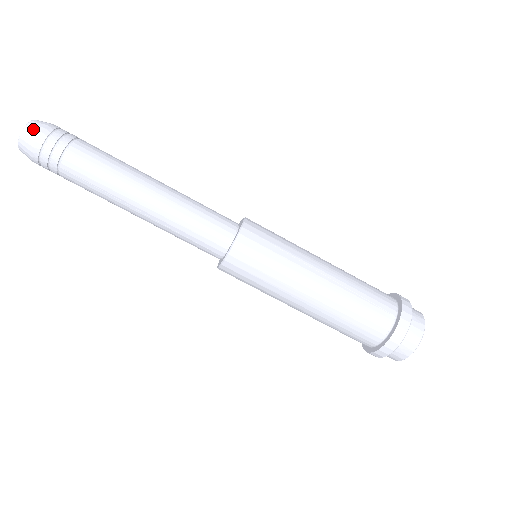
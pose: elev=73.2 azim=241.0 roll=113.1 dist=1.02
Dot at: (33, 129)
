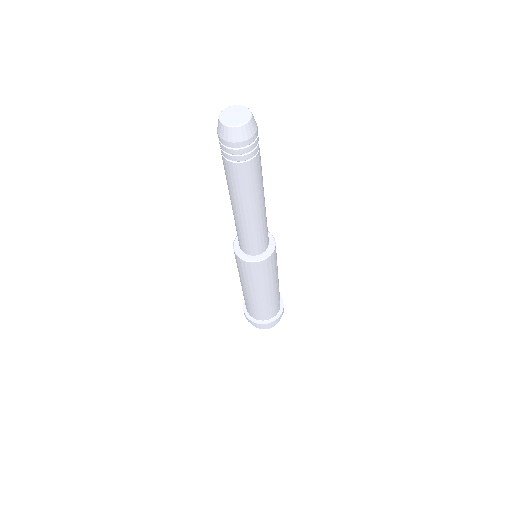
Dot at: (253, 127)
